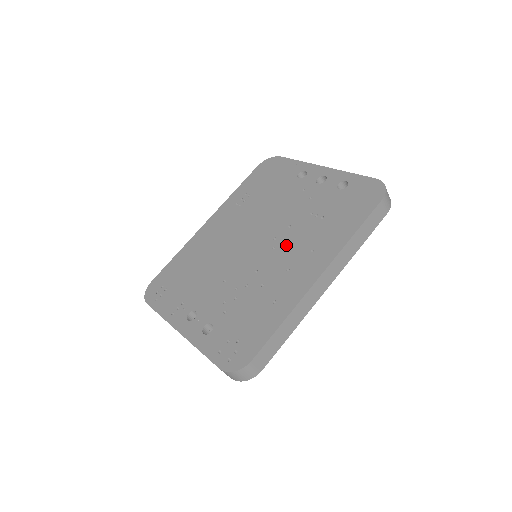
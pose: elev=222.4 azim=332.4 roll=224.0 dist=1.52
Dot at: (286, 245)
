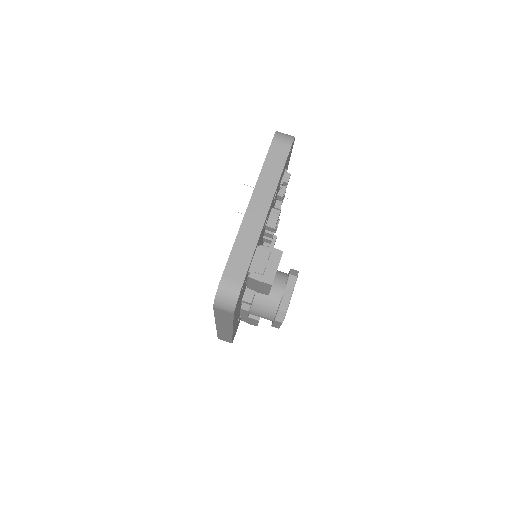
Dot at: occluded
